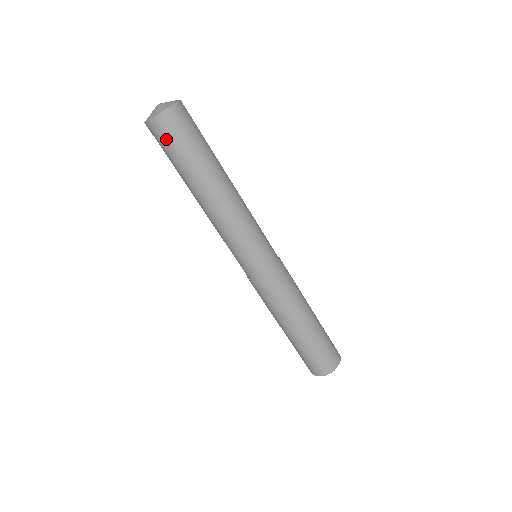
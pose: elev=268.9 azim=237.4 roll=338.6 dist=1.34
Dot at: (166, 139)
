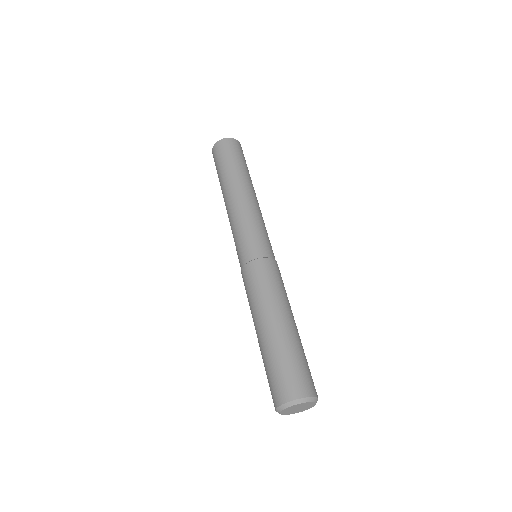
Dot at: (220, 153)
